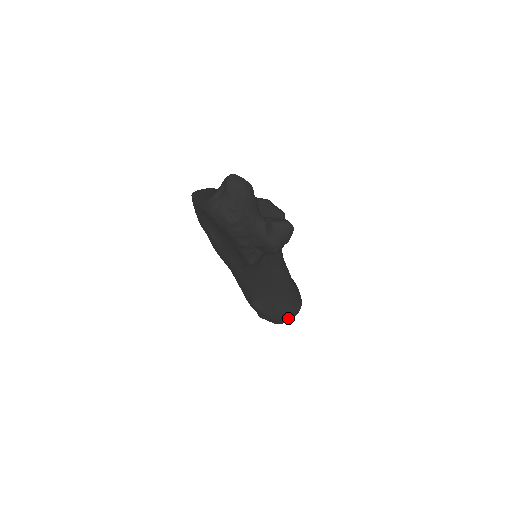
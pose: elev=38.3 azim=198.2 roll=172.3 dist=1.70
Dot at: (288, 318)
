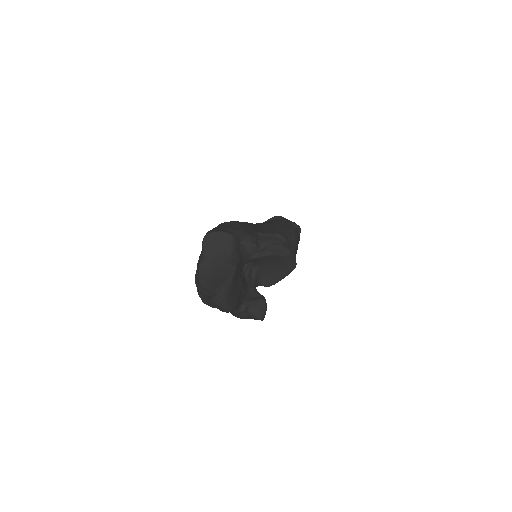
Dot at: occluded
